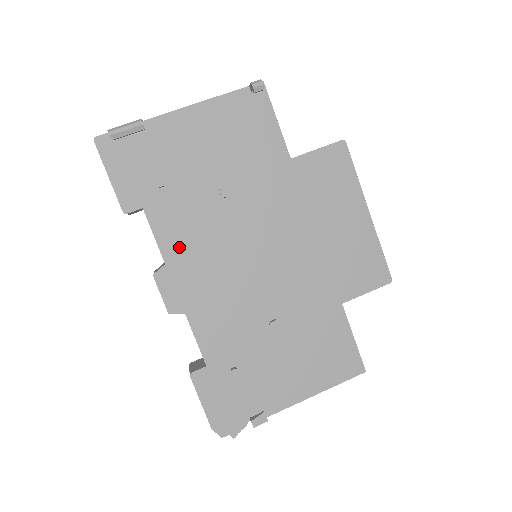
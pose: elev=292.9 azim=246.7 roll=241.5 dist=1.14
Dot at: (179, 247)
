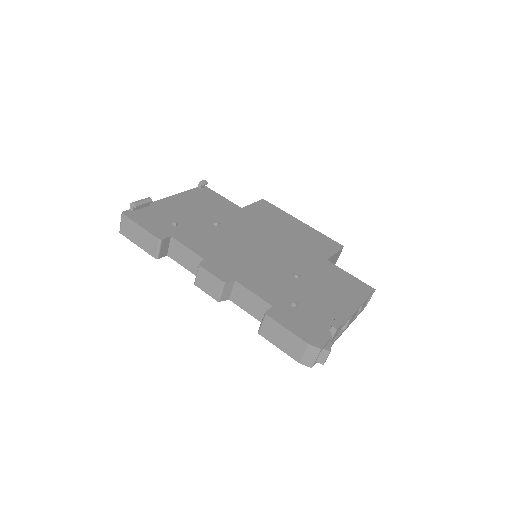
Dot at: (206, 250)
